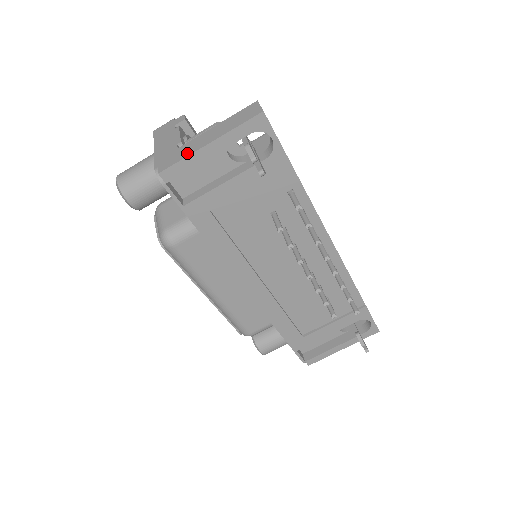
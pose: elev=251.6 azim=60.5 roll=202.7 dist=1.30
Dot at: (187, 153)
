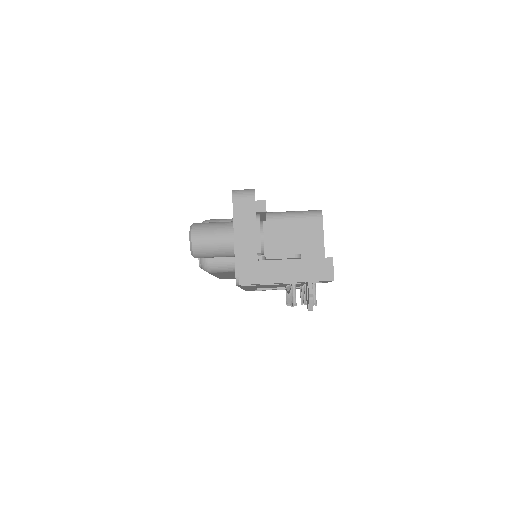
Dot at: (266, 279)
